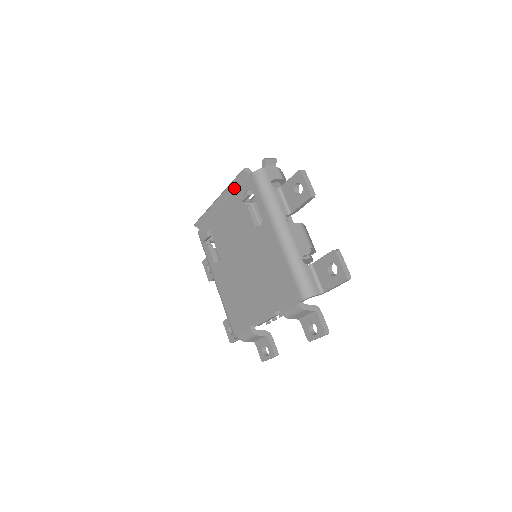
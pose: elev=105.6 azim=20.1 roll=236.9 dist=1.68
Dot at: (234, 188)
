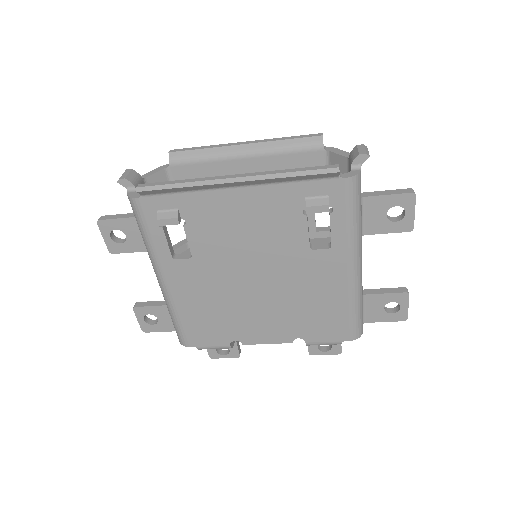
Dot at: (289, 180)
